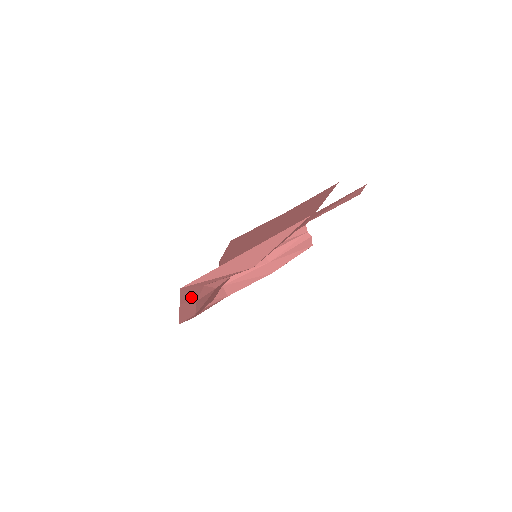
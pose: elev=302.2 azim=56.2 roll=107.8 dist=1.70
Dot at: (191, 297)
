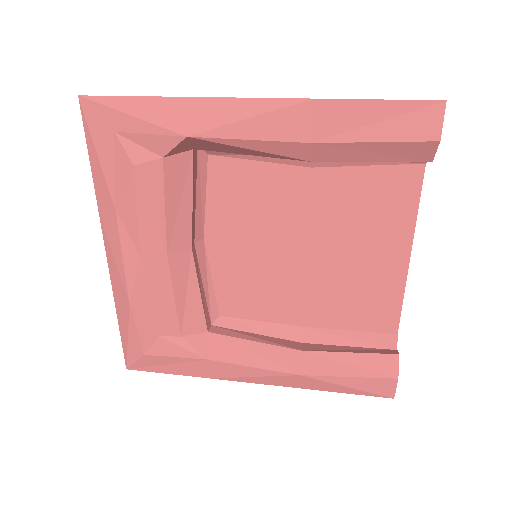
Dot at: (103, 173)
